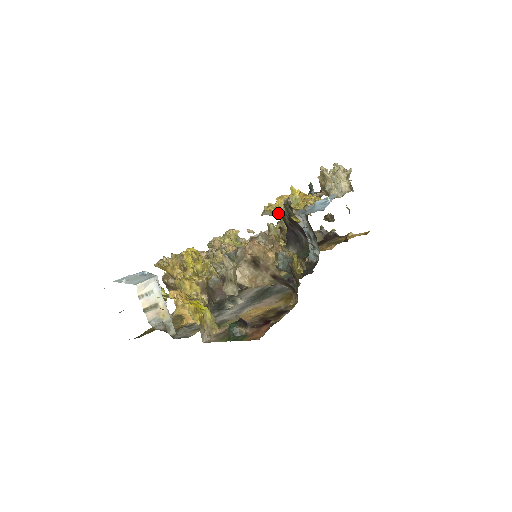
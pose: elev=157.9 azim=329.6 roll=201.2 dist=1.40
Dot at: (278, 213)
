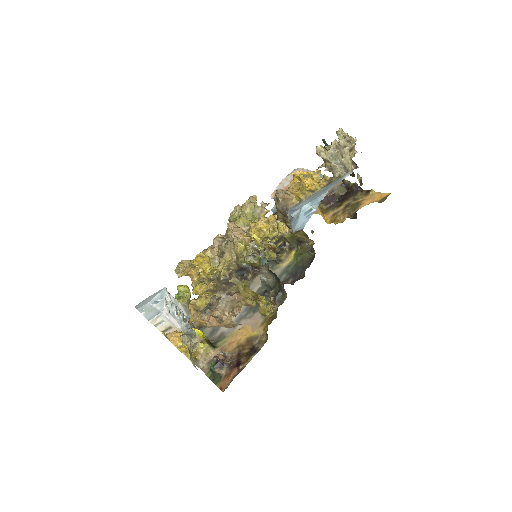
Dot at: (250, 251)
